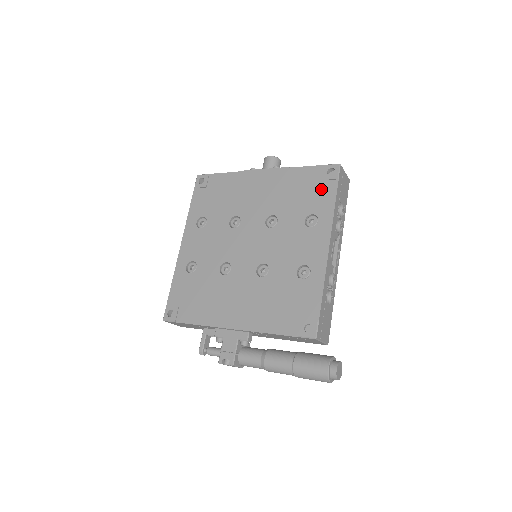
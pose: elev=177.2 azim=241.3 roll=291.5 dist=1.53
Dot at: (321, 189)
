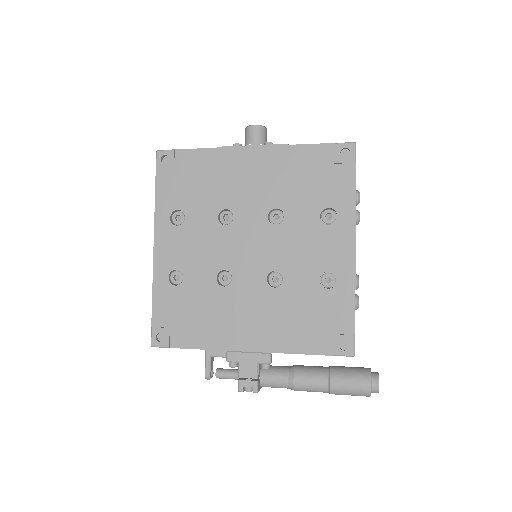
Dot at: (335, 175)
